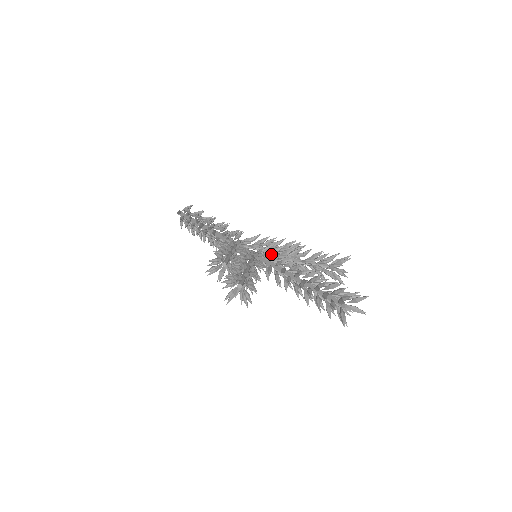
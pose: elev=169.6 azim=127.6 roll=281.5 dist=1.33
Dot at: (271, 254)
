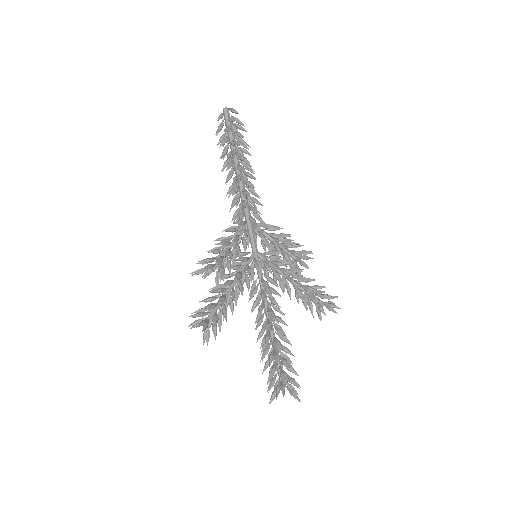
Dot at: (267, 269)
